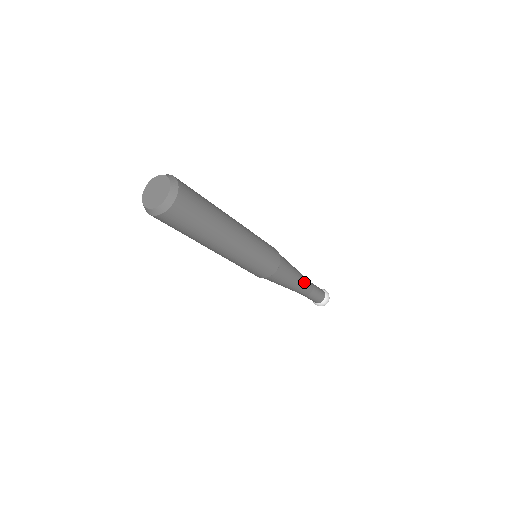
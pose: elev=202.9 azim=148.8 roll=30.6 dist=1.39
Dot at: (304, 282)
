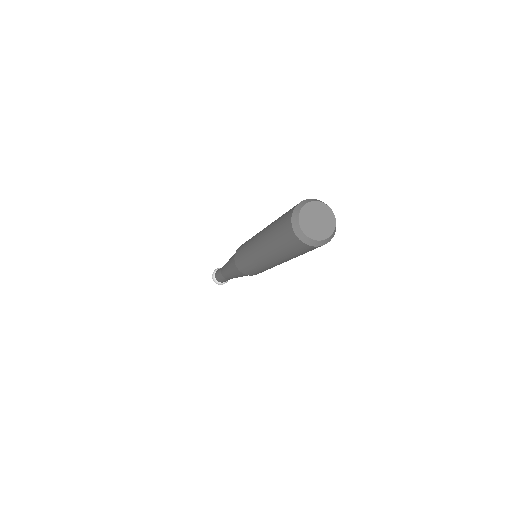
Dot at: occluded
